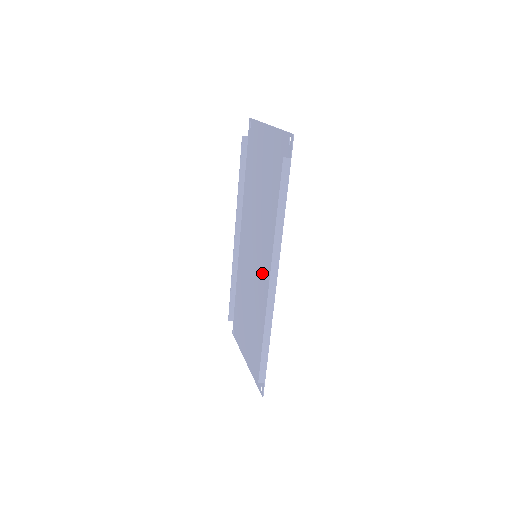
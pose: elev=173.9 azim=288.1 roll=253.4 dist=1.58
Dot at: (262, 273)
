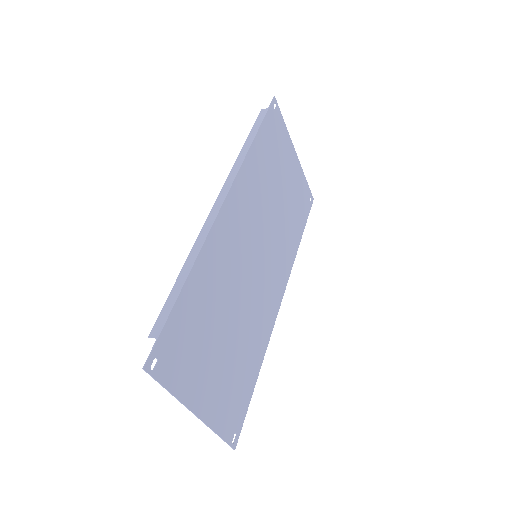
Dot at: (241, 244)
